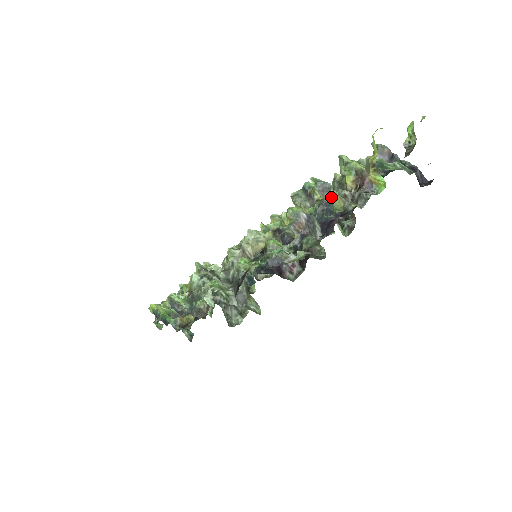
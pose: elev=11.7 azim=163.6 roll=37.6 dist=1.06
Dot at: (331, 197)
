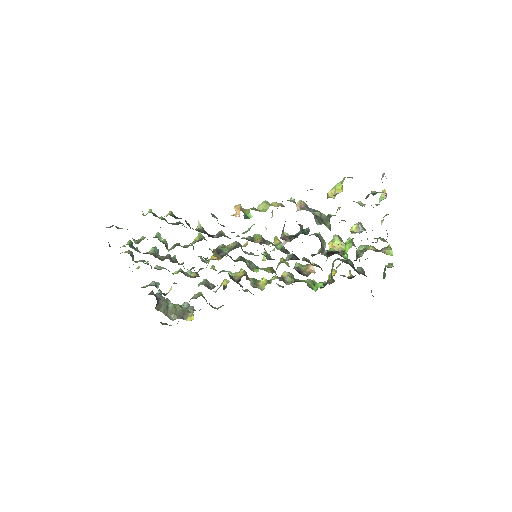
Dot at: occluded
